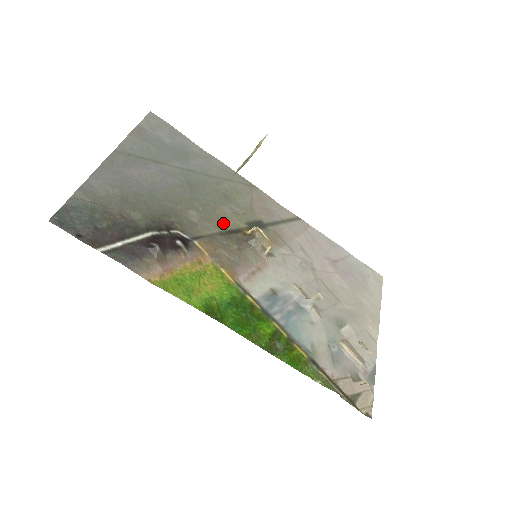
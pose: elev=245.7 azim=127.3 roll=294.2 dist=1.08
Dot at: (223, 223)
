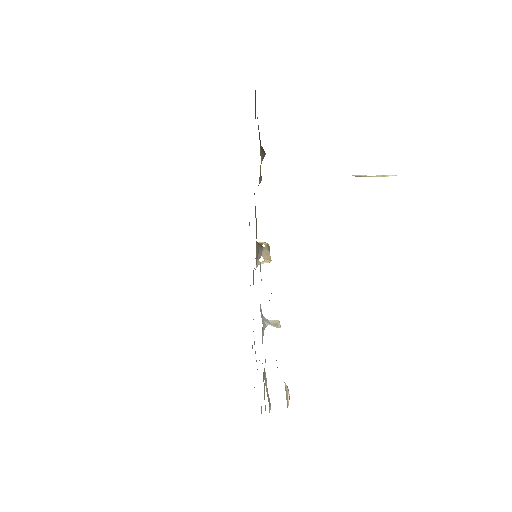
Dot at: occluded
